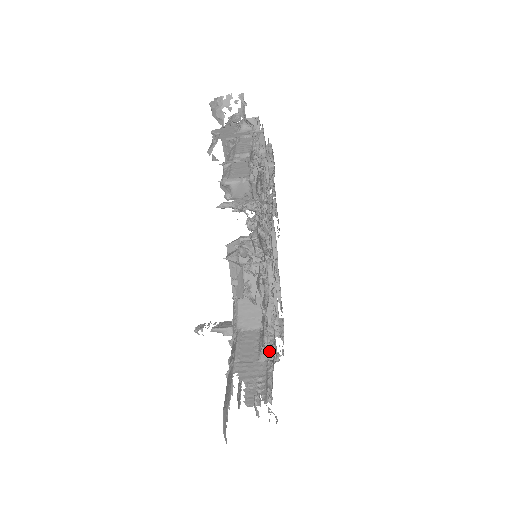
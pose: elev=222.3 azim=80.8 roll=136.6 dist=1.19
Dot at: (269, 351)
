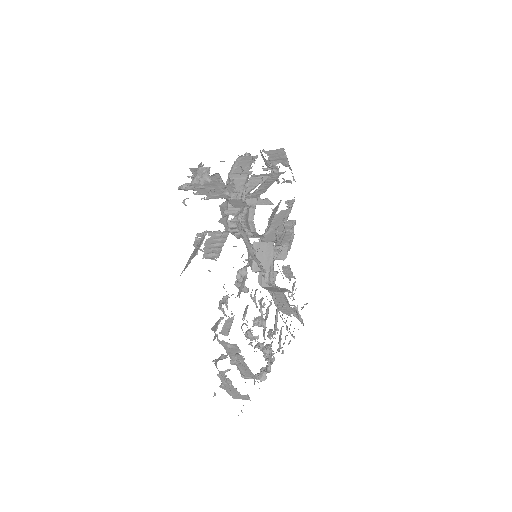
Dot at: occluded
